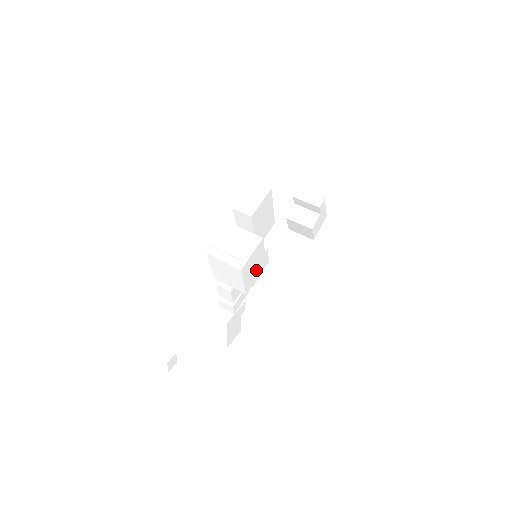
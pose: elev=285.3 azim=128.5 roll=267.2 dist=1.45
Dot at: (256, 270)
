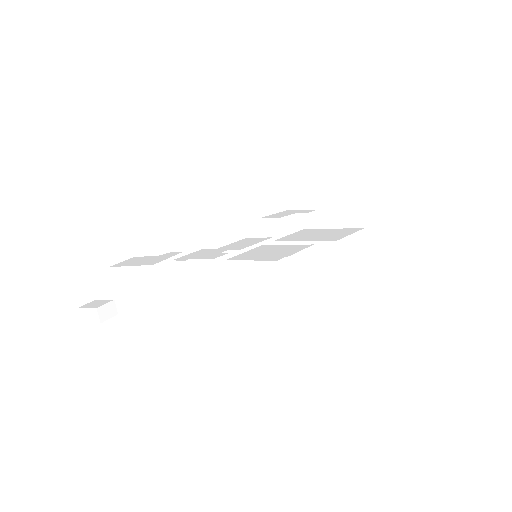
Dot at: occluded
